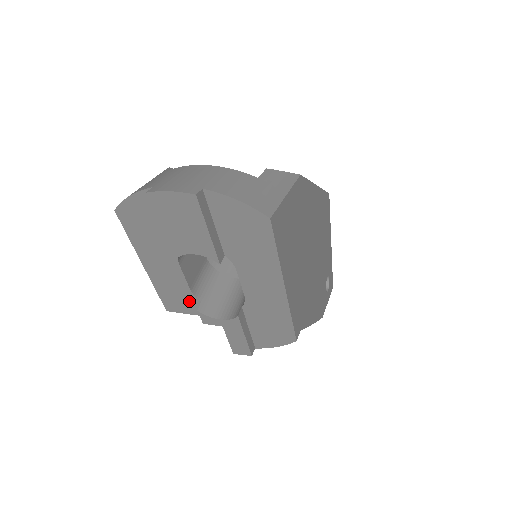
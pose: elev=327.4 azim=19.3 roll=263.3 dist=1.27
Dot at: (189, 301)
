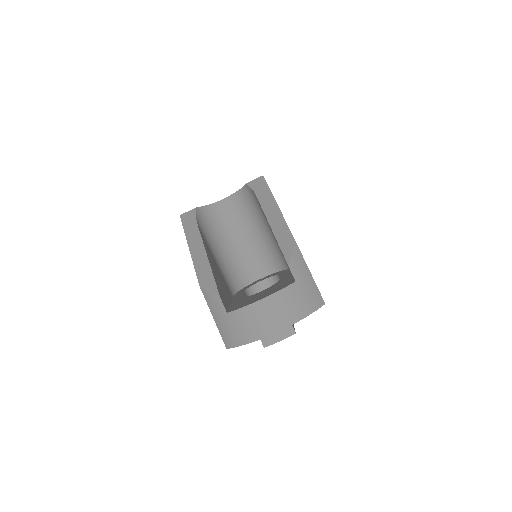
Dot at: occluded
